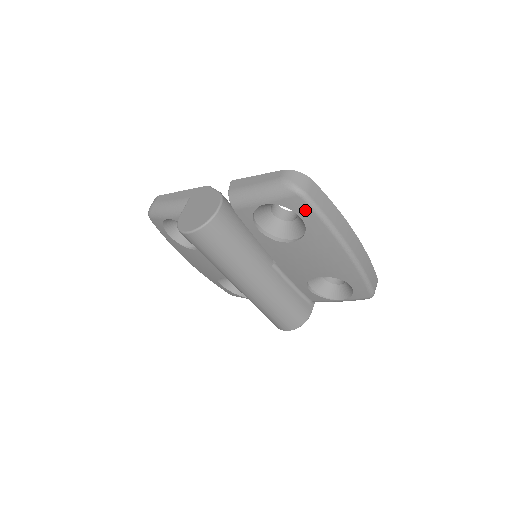
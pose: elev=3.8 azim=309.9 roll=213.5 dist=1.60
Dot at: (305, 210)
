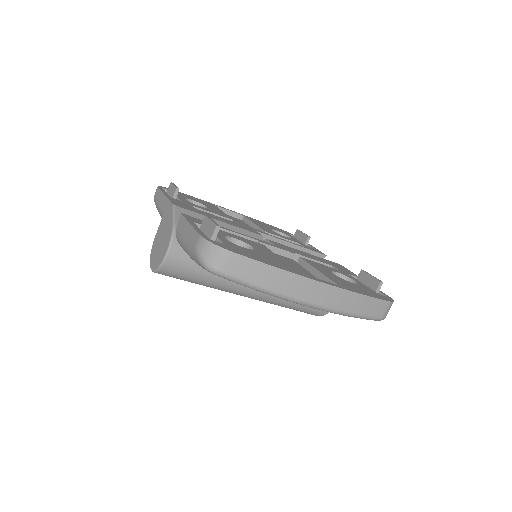
Dot at: occluded
